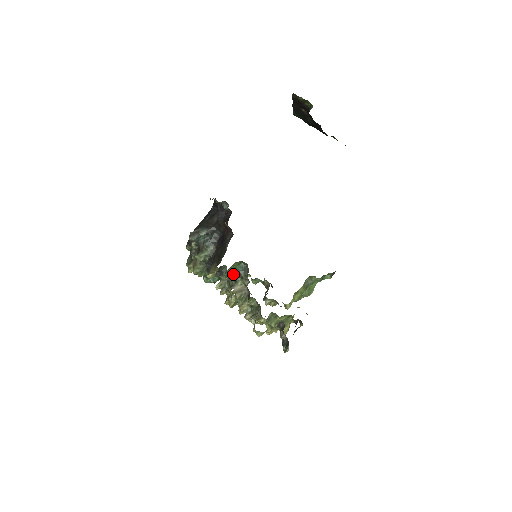
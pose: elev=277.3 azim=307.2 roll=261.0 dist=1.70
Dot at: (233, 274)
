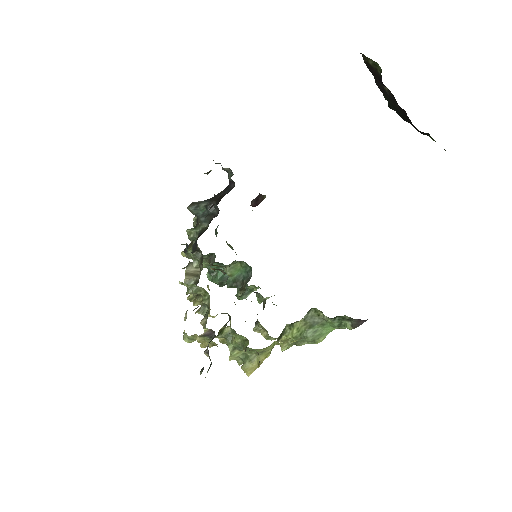
Dot at: (202, 256)
